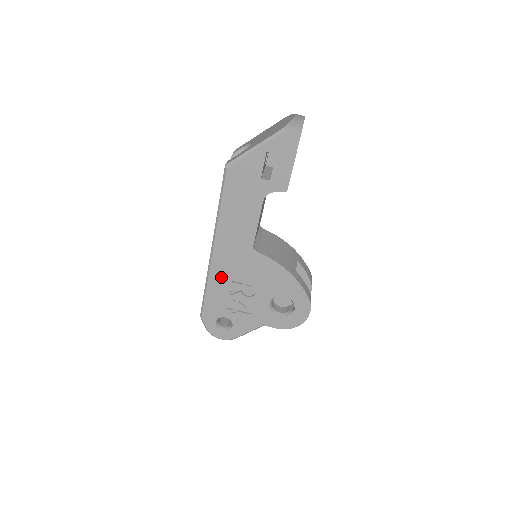
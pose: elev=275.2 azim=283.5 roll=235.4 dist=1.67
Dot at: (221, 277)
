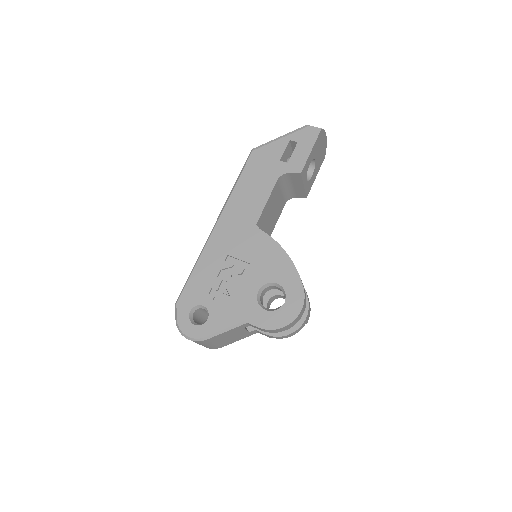
Dot at: (215, 254)
